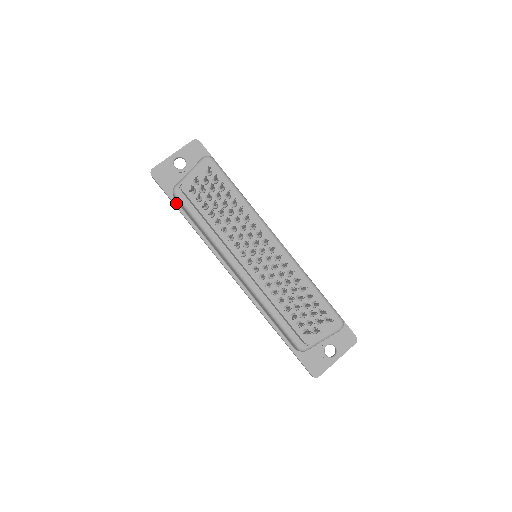
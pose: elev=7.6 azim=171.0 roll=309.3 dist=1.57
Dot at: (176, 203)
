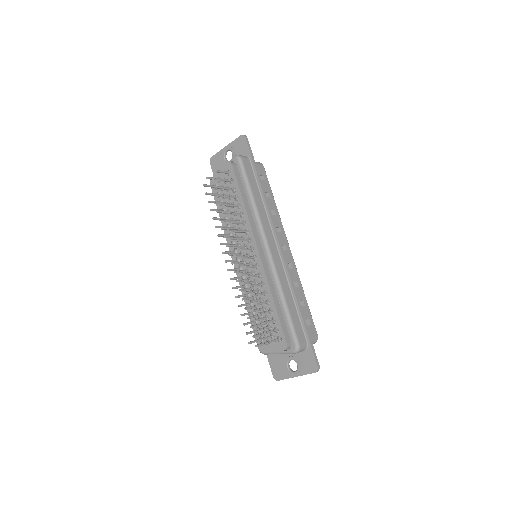
Dot at: occluded
